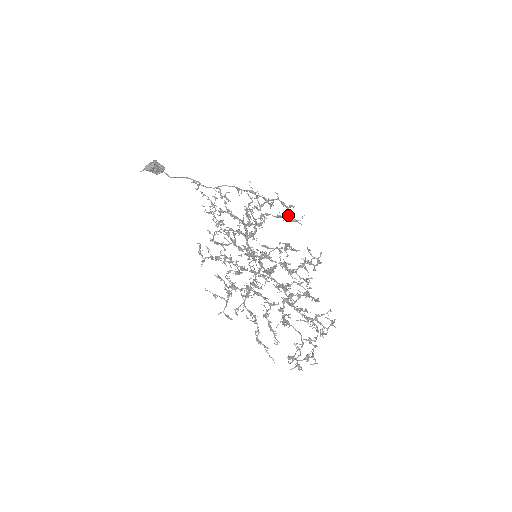
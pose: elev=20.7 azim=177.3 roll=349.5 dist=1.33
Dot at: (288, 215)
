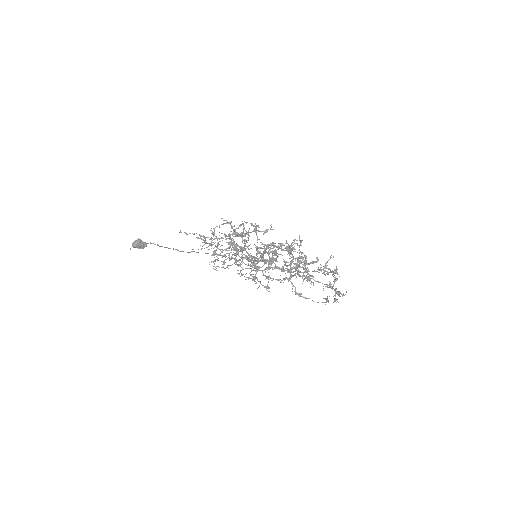
Dot at: (257, 237)
